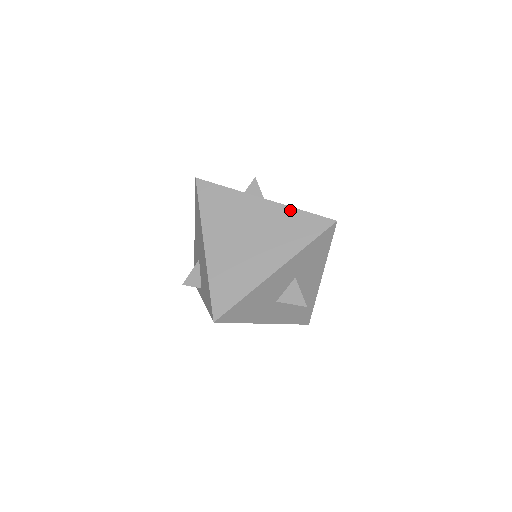
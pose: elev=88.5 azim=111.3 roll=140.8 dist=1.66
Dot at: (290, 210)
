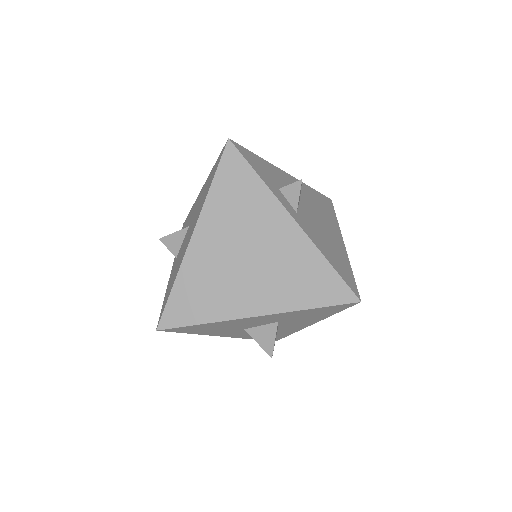
Dot at: (316, 254)
